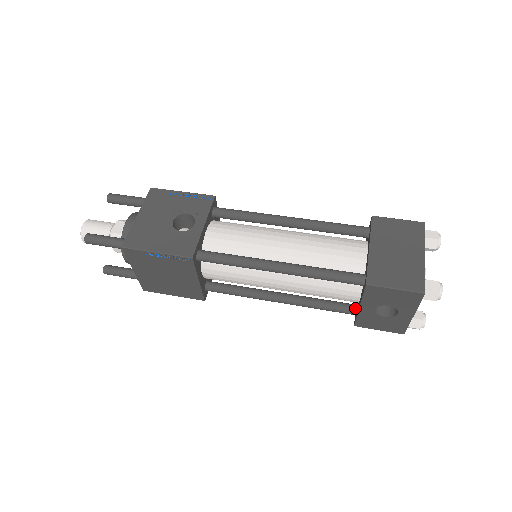
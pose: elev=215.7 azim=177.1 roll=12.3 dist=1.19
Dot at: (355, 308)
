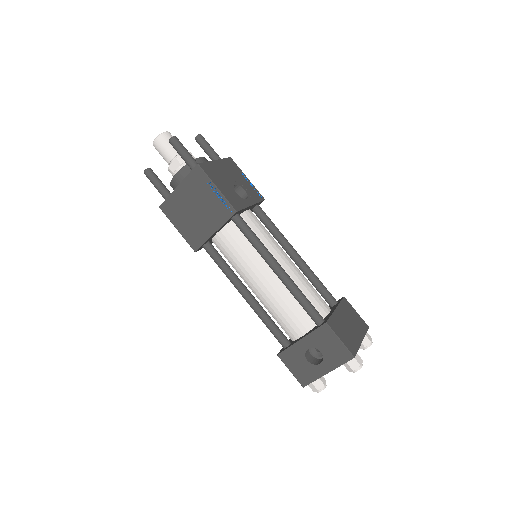
Dot at: (289, 343)
